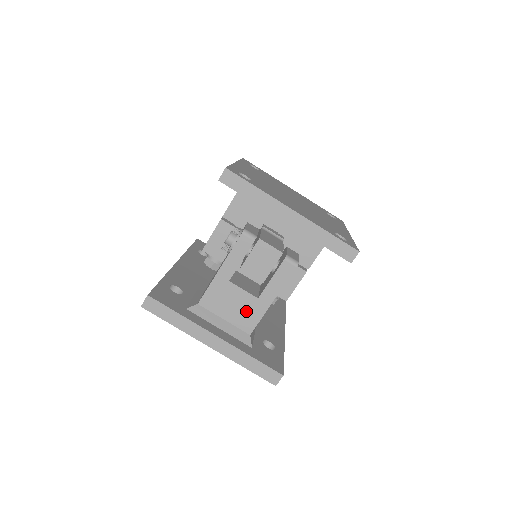
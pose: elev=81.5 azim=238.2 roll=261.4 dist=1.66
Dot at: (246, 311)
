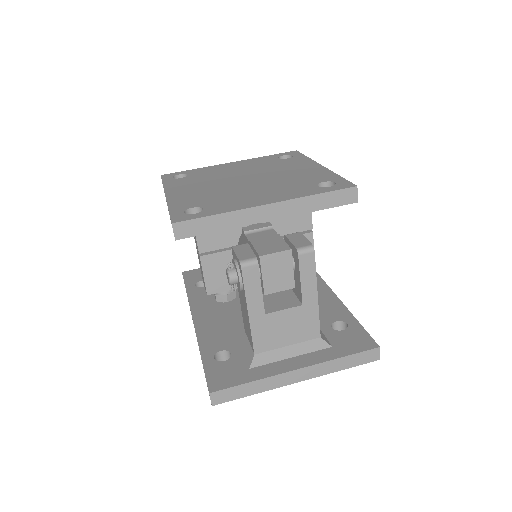
Dot at: (301, 323)
